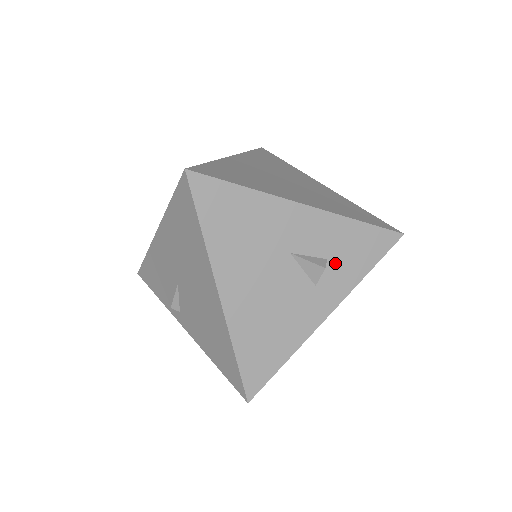
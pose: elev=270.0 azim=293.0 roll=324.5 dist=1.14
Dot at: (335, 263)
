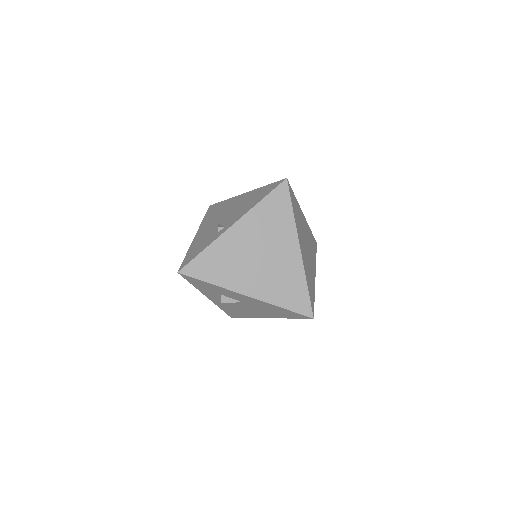
Dot at: occluded
